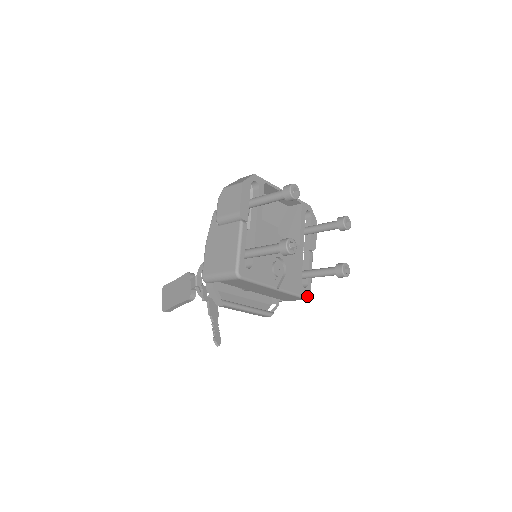
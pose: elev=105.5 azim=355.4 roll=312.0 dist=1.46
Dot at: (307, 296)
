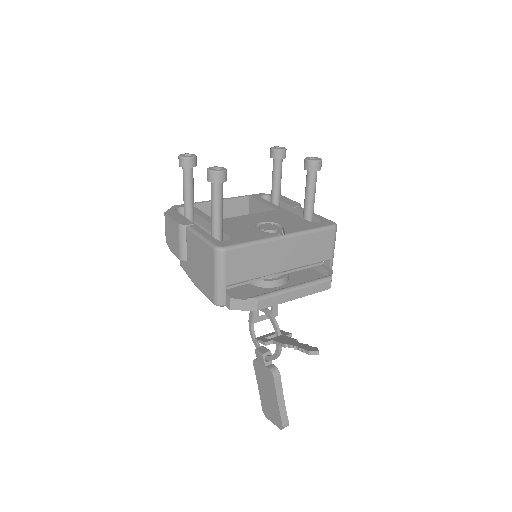
Dot at: (331, 225)
